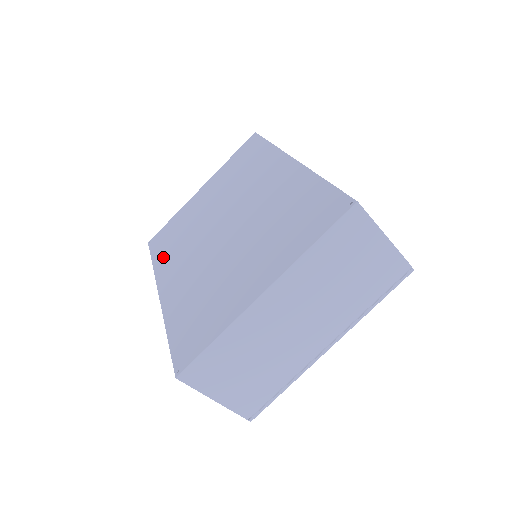
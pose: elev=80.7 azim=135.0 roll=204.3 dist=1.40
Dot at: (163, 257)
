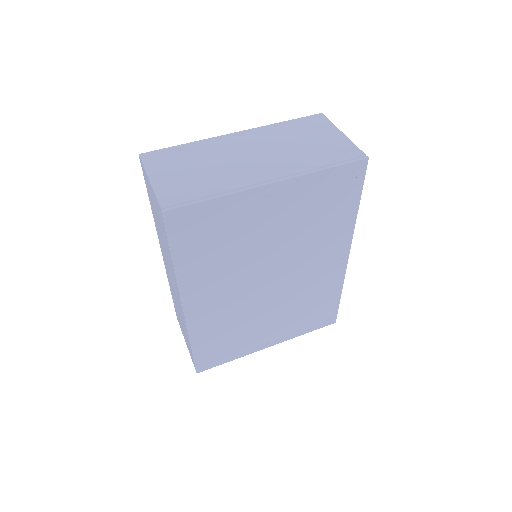
Dot at: occluded
